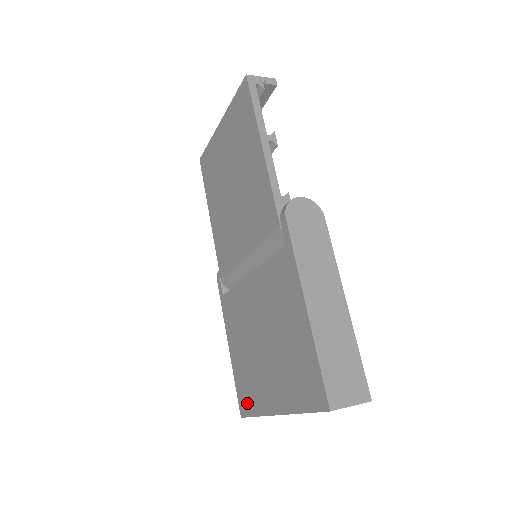
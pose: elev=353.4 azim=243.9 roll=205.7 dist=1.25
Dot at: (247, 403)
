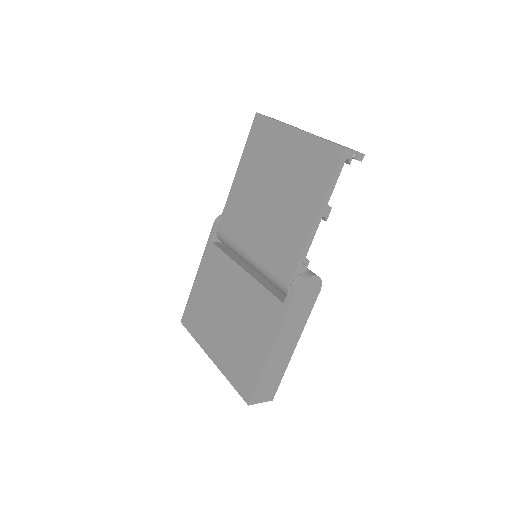
Dot at: (191, 323)
